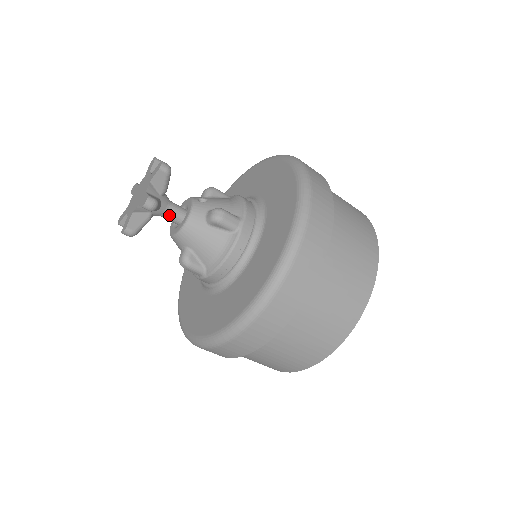
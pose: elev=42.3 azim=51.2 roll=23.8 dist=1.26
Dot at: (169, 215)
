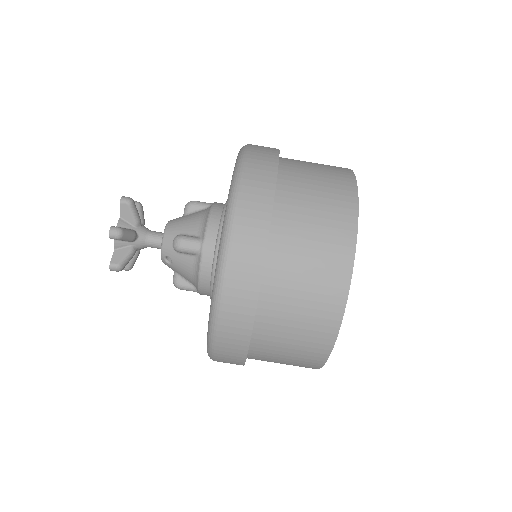
Dot at: (153, 235)
